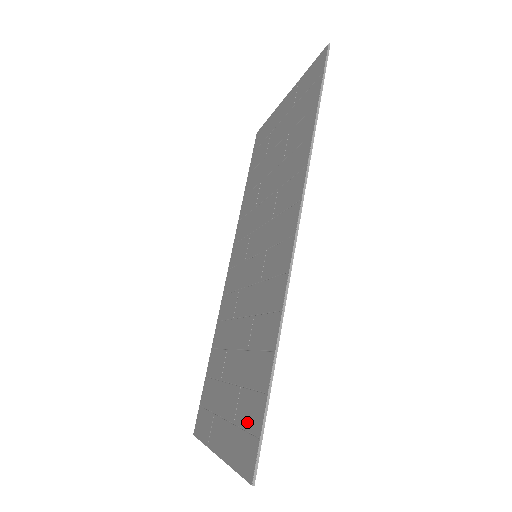
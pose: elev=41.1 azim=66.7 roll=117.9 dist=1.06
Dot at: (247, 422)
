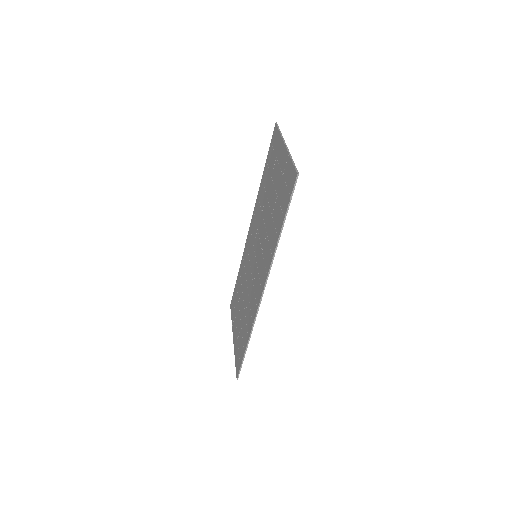
Dot at: (240, 350)
